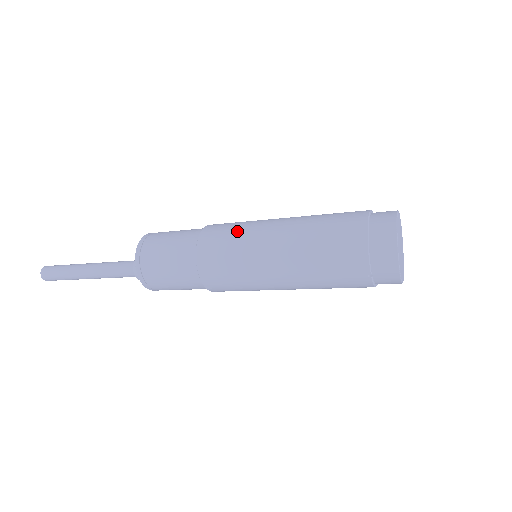
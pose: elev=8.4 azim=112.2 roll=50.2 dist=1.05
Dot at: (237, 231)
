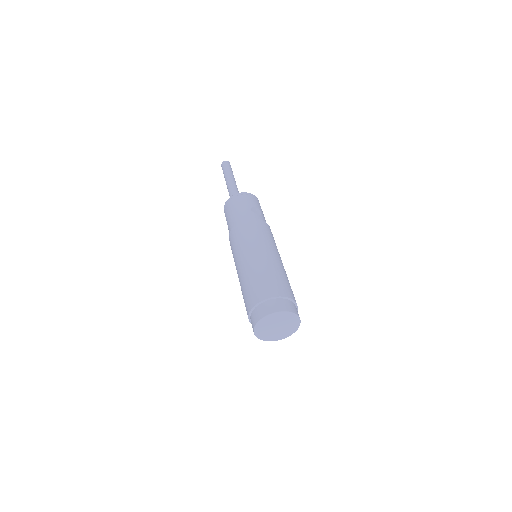
Dot at: (235, 248)
